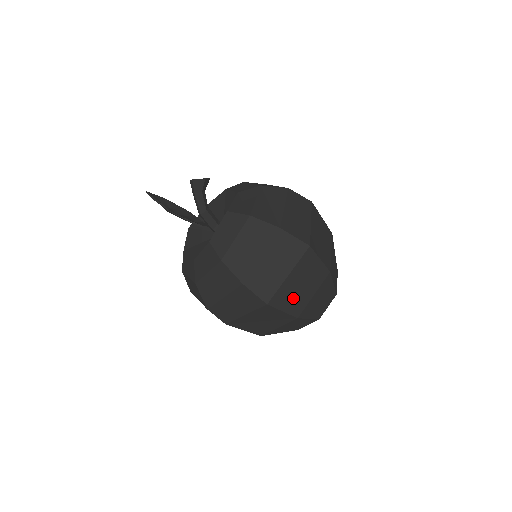
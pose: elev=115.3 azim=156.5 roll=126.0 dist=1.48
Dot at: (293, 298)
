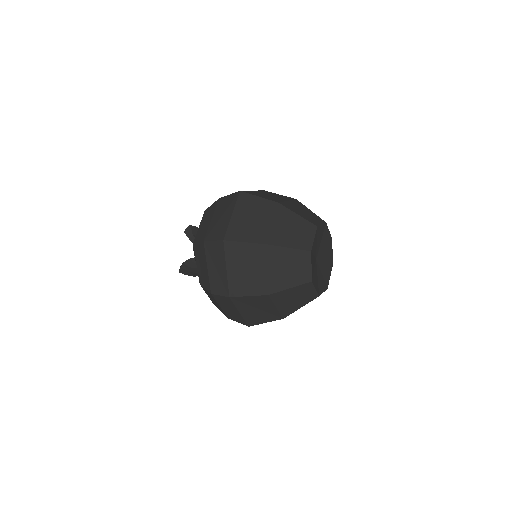
Dot at: (249, 230)
